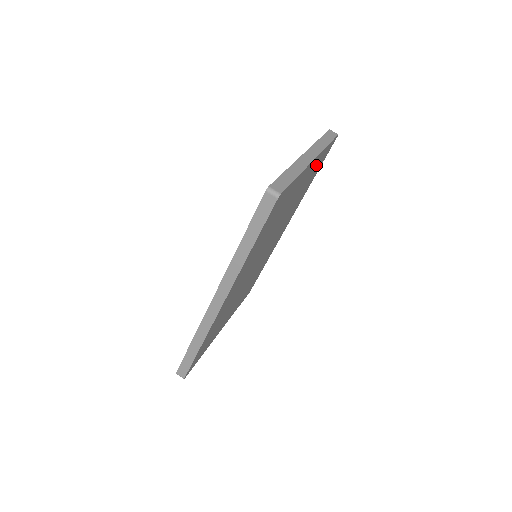
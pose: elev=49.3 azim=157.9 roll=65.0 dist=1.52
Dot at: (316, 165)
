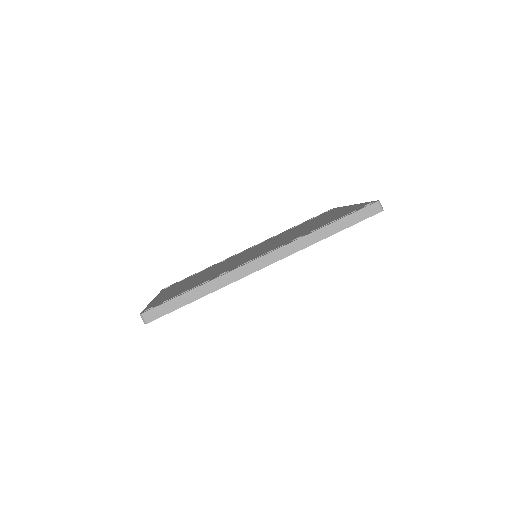
Dot at: occluded
